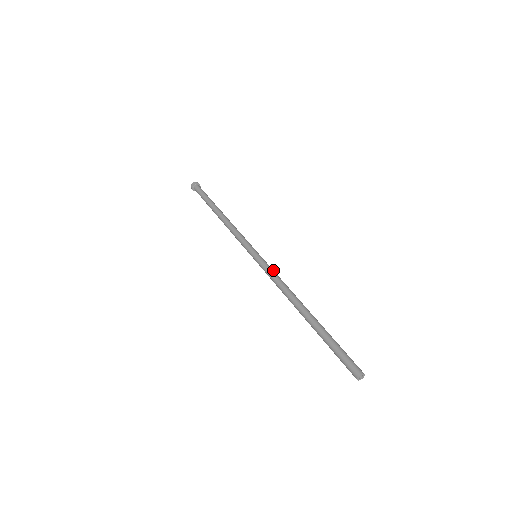
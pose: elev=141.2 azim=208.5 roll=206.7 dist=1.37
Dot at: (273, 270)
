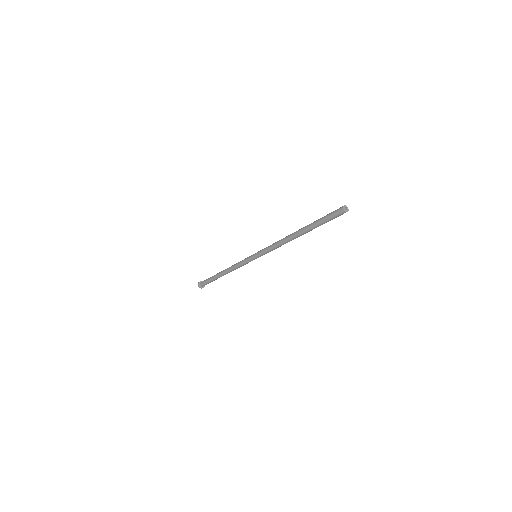
Dot at: occluded
